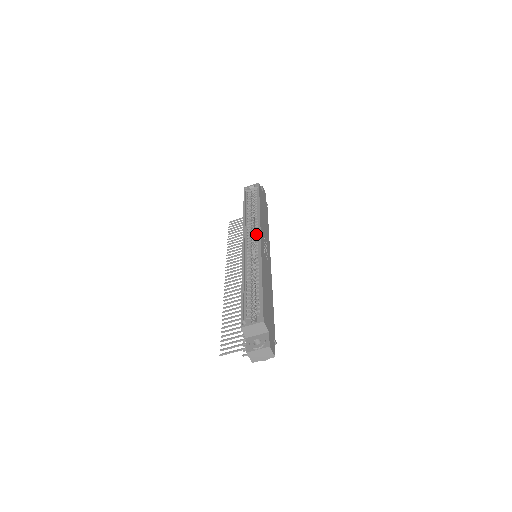
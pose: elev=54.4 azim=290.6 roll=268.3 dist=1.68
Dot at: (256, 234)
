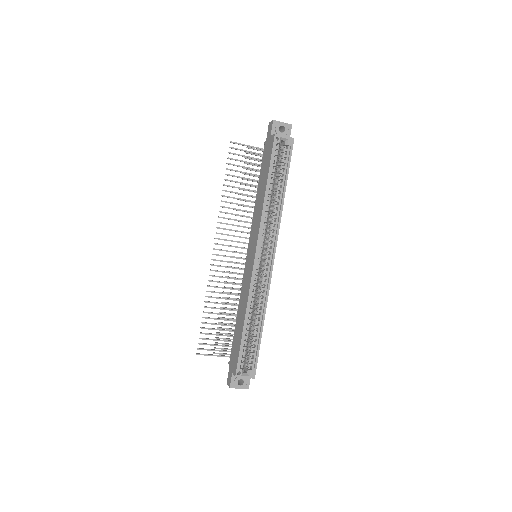
Dot at: (270, 245)
